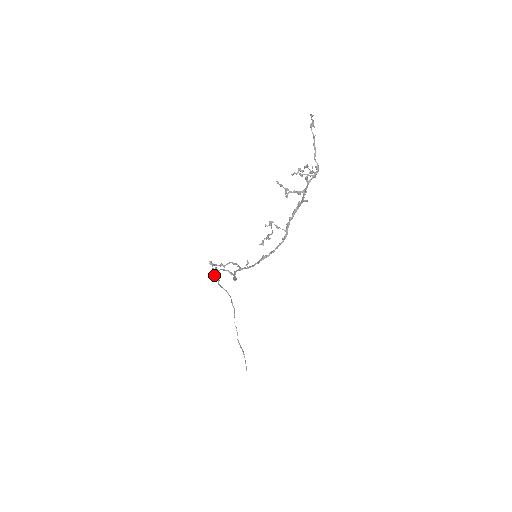
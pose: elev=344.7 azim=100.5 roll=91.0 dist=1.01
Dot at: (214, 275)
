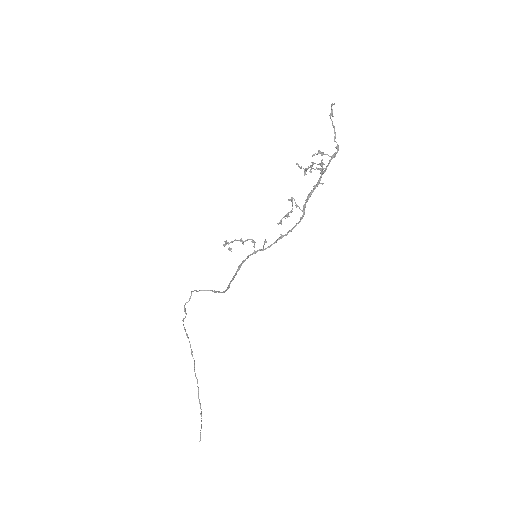
Dot at: occluded
